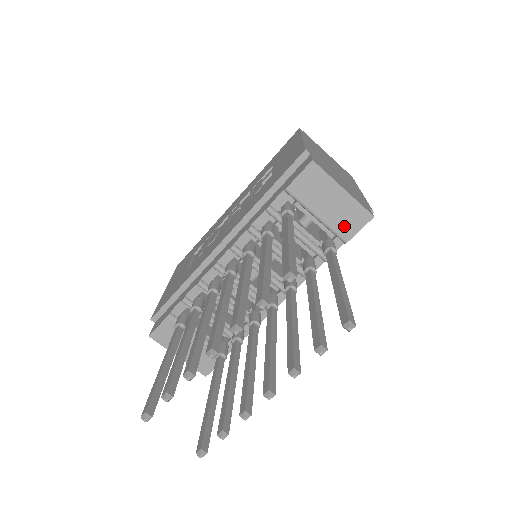
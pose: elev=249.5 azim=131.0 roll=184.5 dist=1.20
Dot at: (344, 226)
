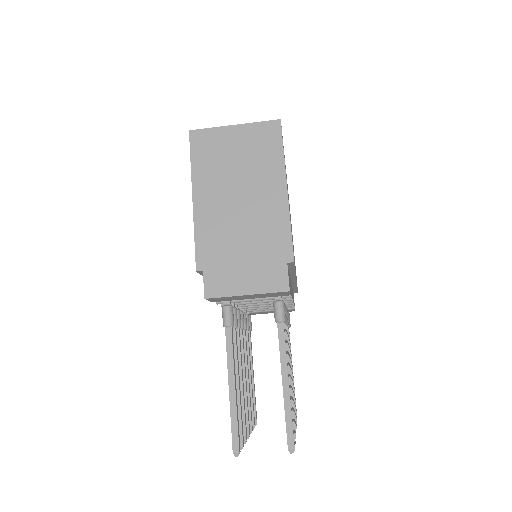
Dot at: (276, 295)
